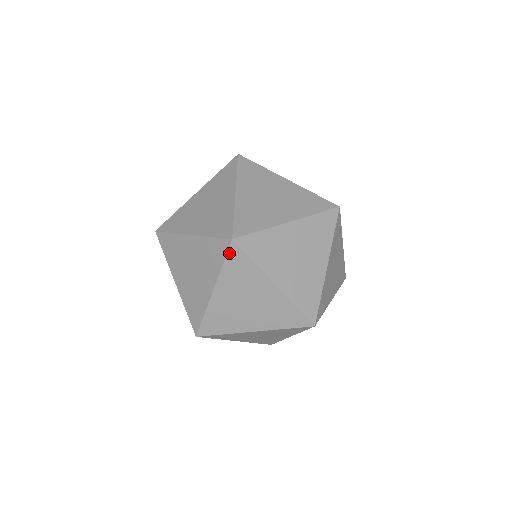
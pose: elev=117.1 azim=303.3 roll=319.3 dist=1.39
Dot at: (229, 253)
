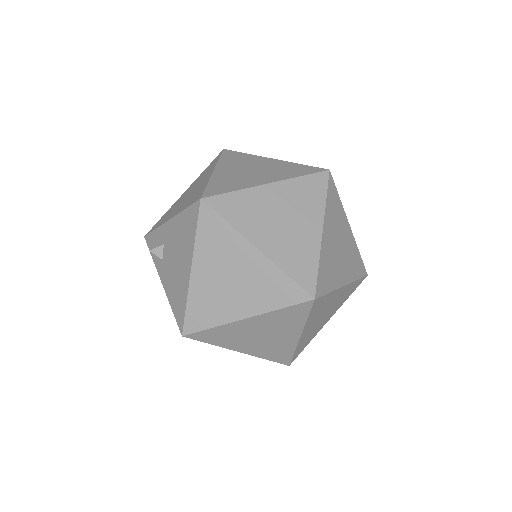
Dot at: (329, 185)
